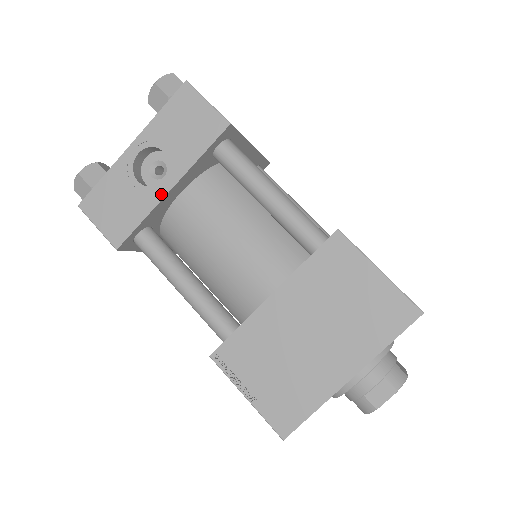
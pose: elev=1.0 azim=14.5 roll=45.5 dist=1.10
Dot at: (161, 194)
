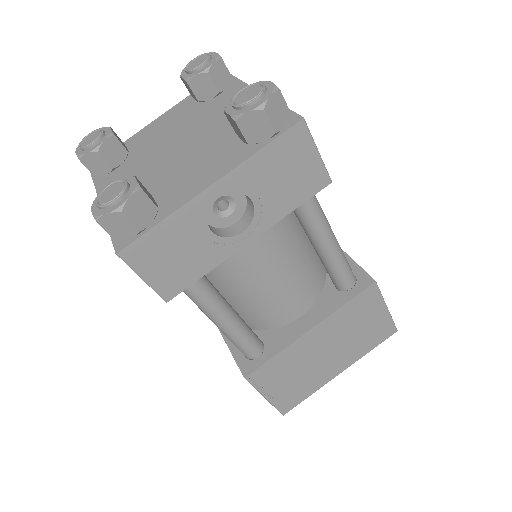
Dot at: (236, 247)
